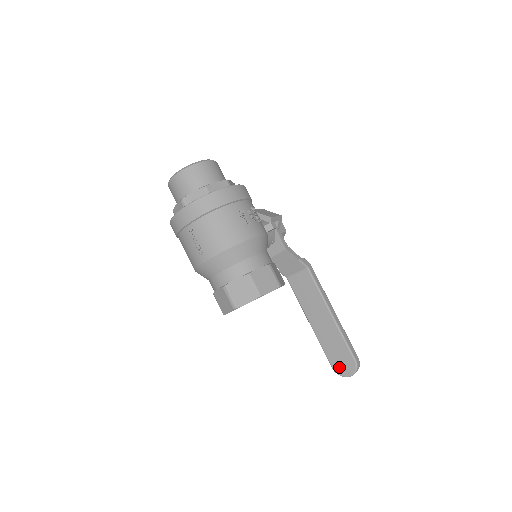
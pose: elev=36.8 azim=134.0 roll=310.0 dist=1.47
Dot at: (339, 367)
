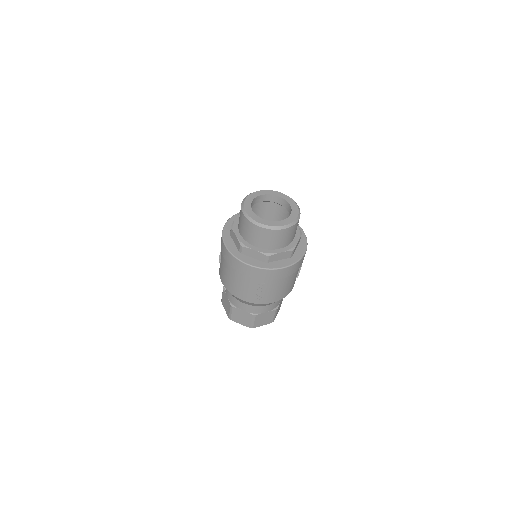
Dot at: occluded
